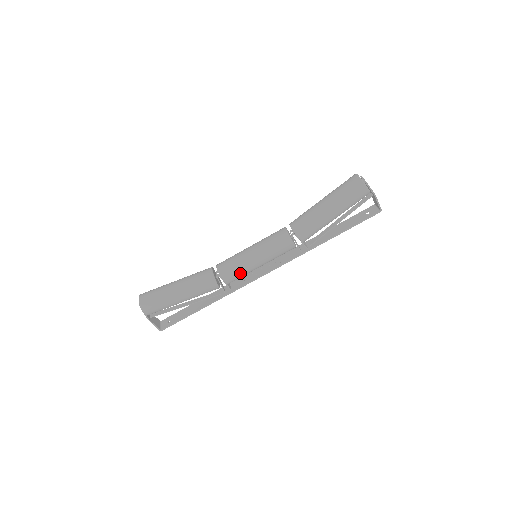
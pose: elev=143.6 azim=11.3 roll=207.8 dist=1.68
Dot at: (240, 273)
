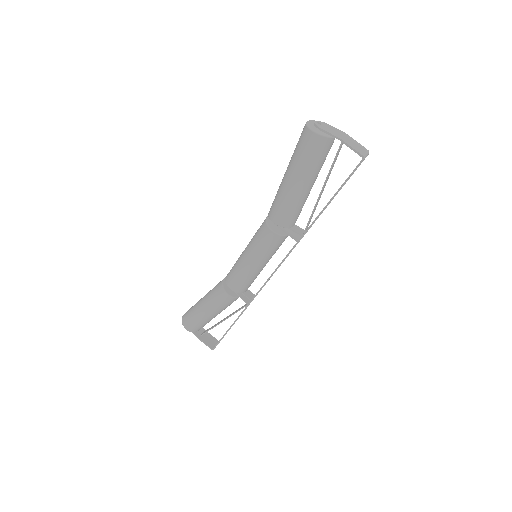
Dot at: (240, 278)
